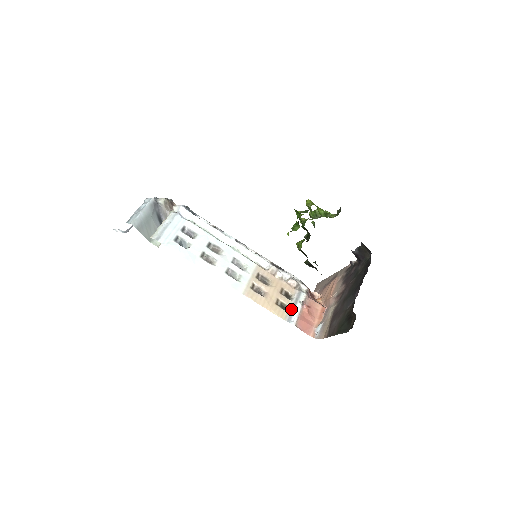
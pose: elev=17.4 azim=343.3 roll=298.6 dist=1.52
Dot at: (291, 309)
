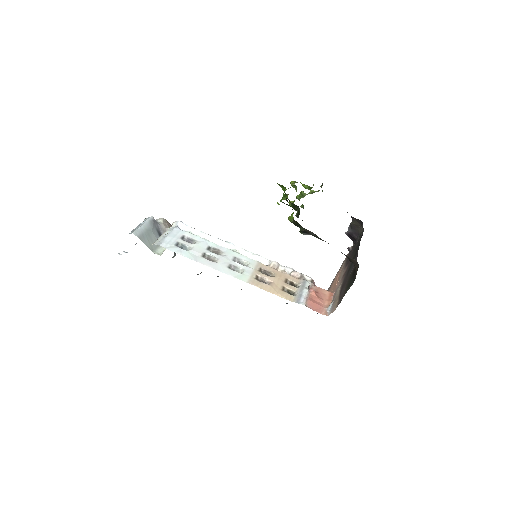
Dot at: (298, 294)
